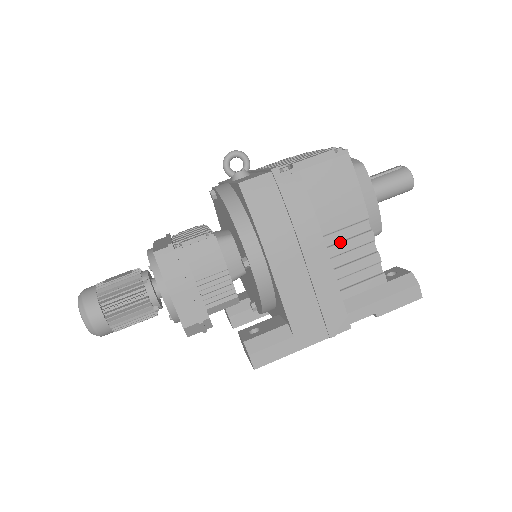
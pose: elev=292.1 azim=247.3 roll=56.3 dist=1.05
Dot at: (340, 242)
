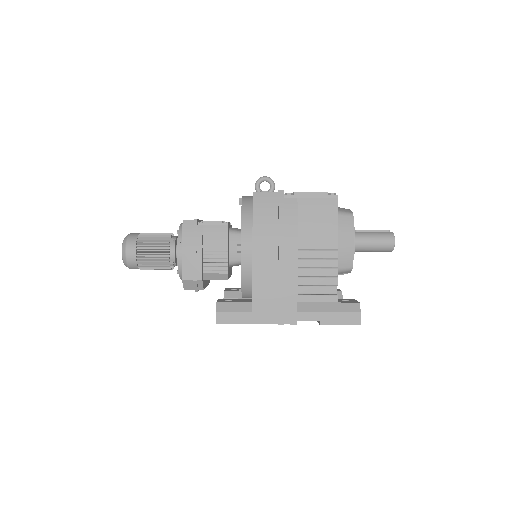
Dot at: (311, 258)
